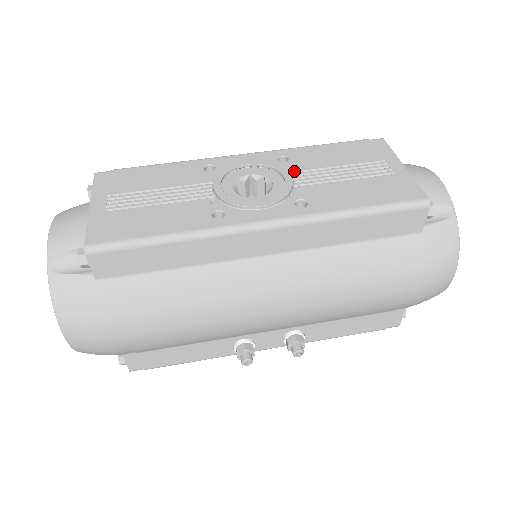
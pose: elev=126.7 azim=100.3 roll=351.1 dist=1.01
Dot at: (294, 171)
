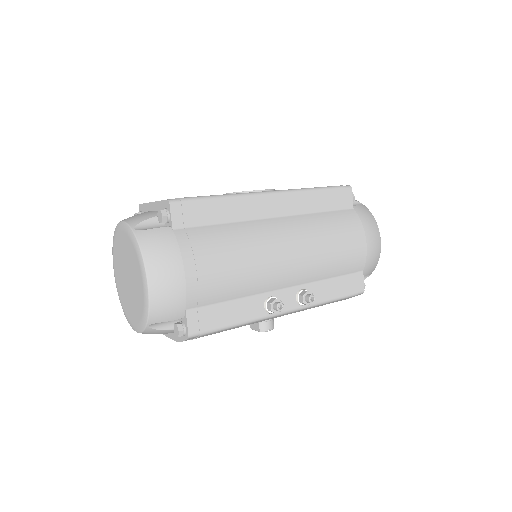
Dot at: occluded
